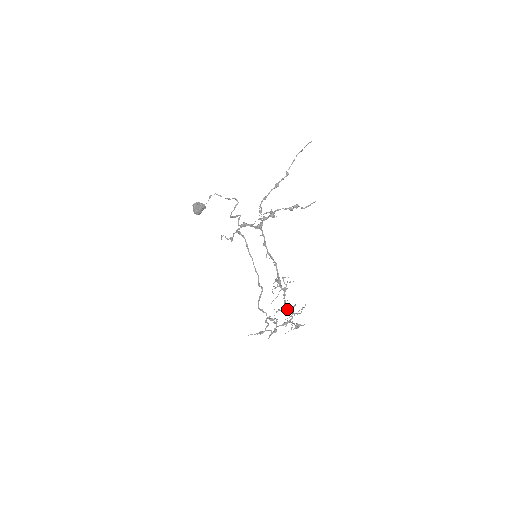
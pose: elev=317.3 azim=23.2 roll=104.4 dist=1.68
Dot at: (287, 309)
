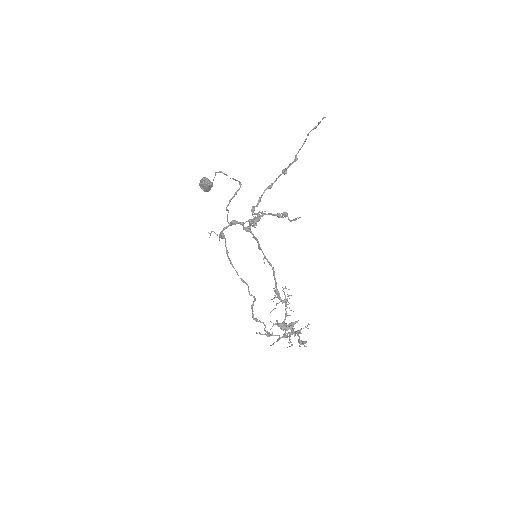
Dot at: (284, 325)
